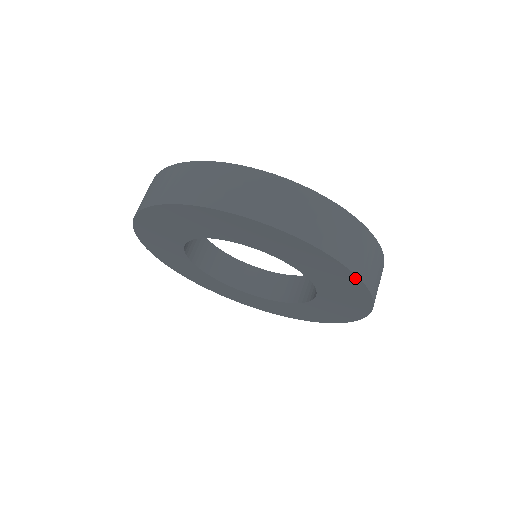
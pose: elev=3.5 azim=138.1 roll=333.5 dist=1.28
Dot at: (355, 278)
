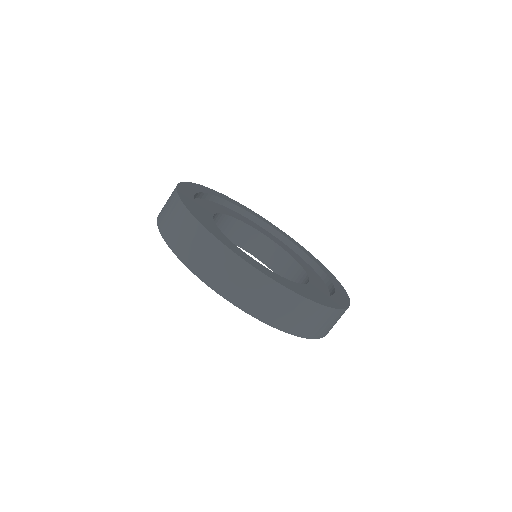
Dot at: occluded
